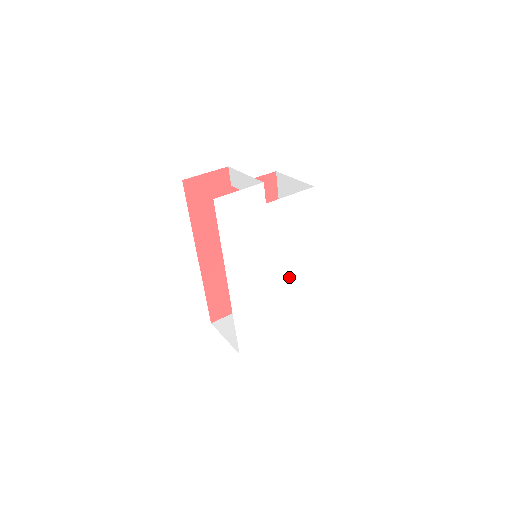
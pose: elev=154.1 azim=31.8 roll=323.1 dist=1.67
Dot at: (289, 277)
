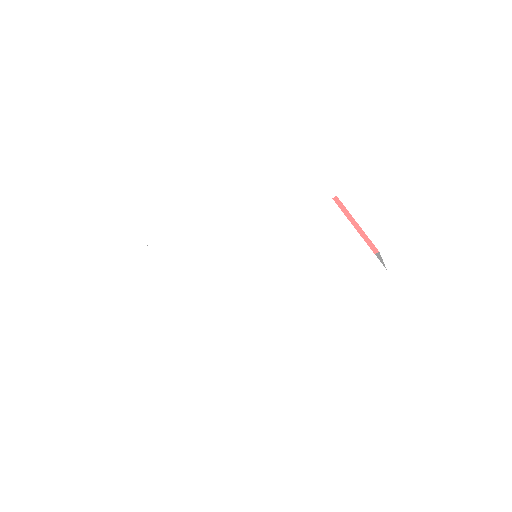
Dot at: (242, 302)
